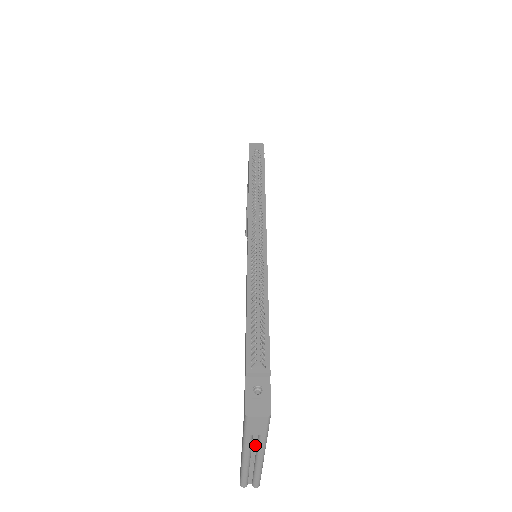
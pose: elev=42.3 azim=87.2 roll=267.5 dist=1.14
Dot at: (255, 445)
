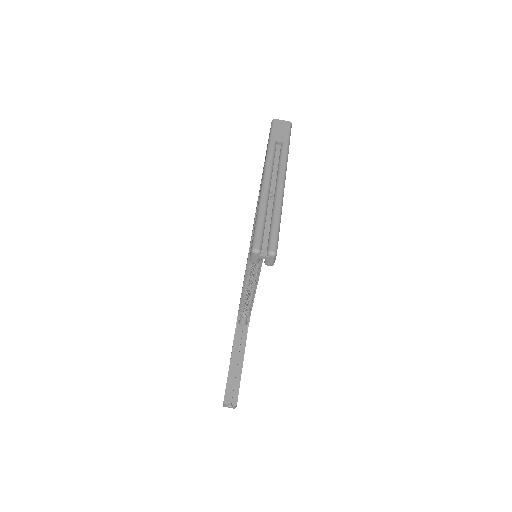
Dot at: (276, 168)
